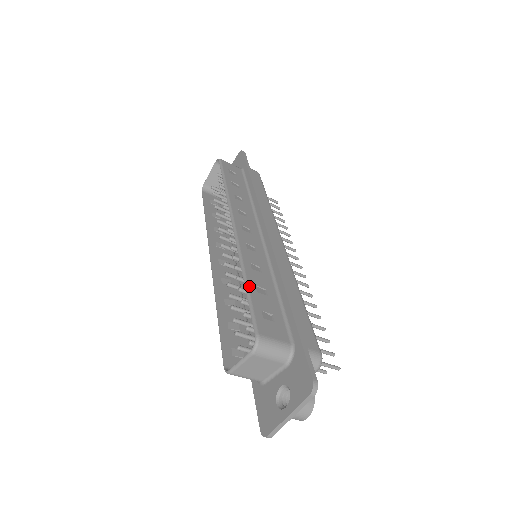
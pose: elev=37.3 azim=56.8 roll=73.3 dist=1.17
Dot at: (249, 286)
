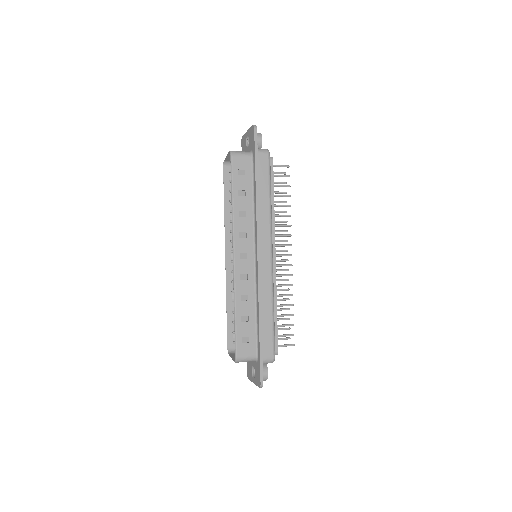
Dot at: (236, 319)
